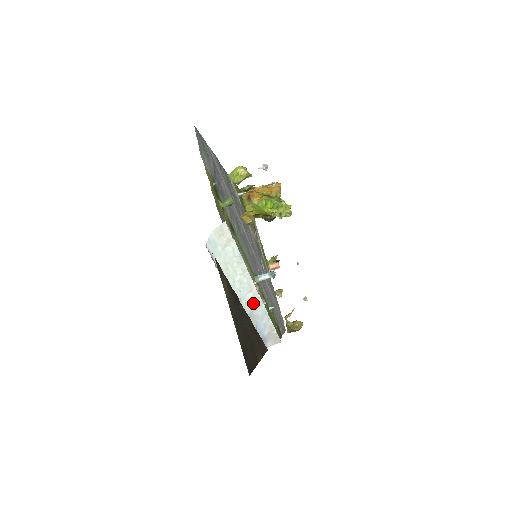
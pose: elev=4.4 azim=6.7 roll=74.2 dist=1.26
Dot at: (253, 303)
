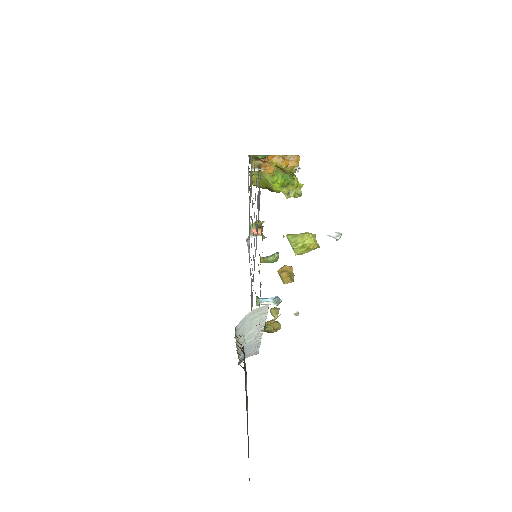
Dot at: (251, 341)
